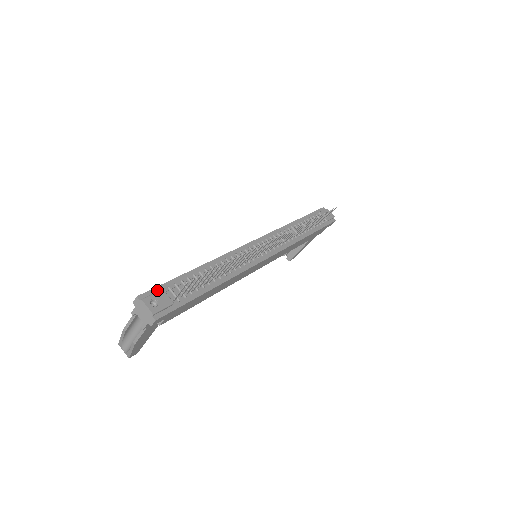
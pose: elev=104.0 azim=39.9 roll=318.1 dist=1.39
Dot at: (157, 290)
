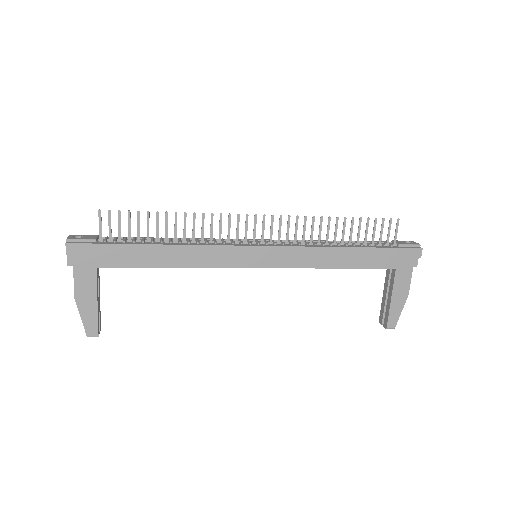
Dot at: occluded
